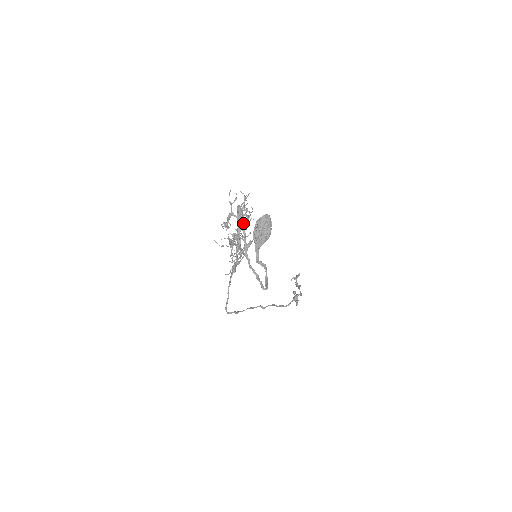
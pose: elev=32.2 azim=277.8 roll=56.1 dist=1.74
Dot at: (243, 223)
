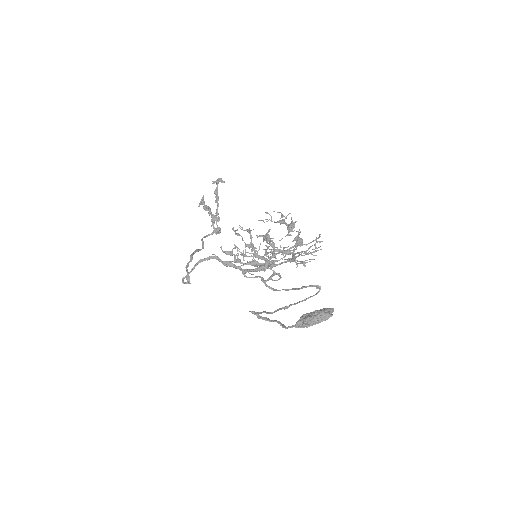
Dot at: (308, 298)
